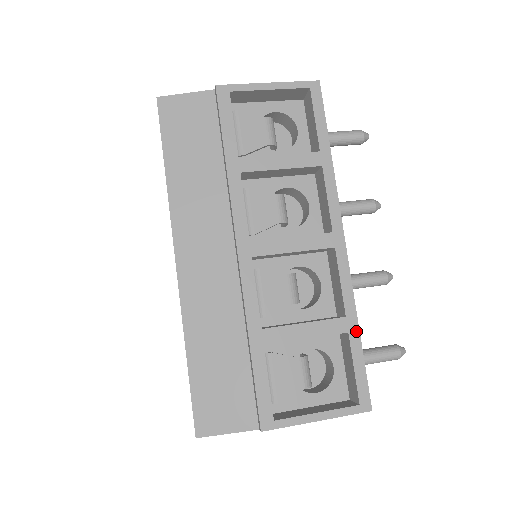
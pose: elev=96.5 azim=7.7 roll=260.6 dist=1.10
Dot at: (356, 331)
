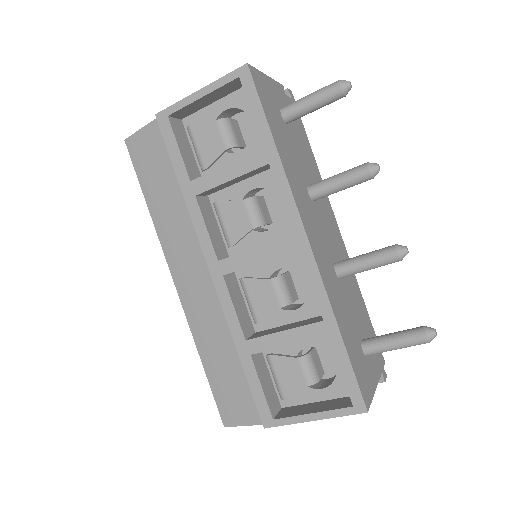
Dot at: (337, 334)
